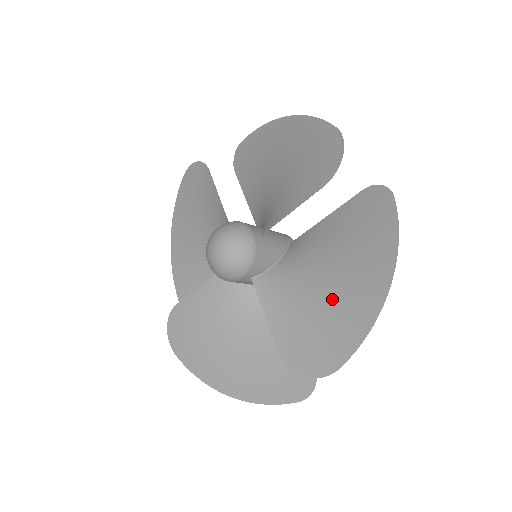
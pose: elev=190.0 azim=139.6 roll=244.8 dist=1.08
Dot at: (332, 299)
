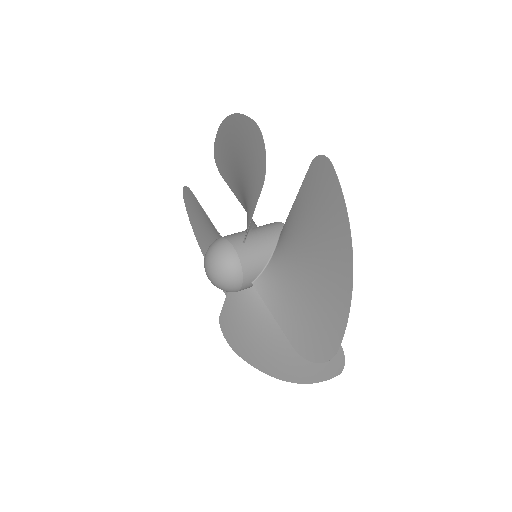
Dot at: (315, 285)
